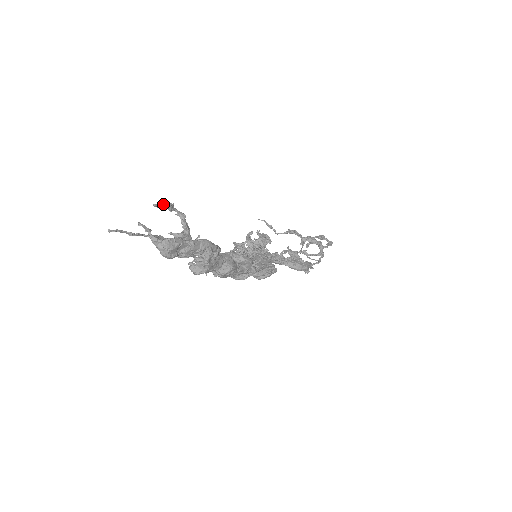
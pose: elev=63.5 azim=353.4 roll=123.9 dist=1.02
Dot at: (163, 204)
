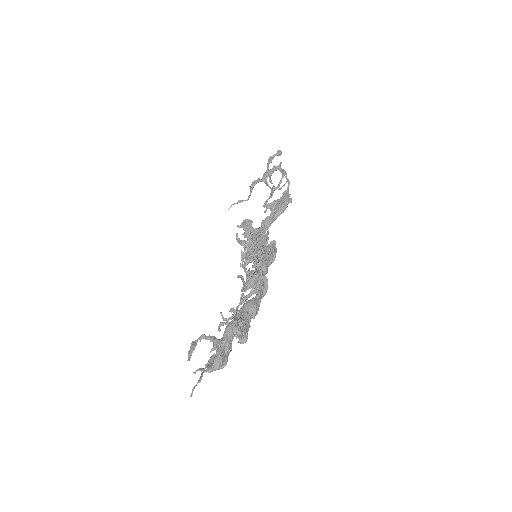
Dot at: (190, 352)
